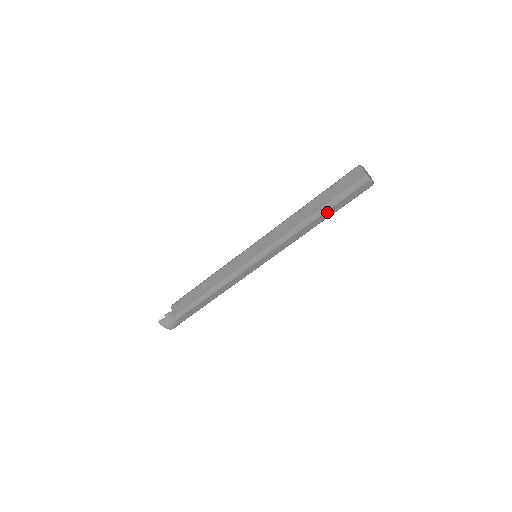
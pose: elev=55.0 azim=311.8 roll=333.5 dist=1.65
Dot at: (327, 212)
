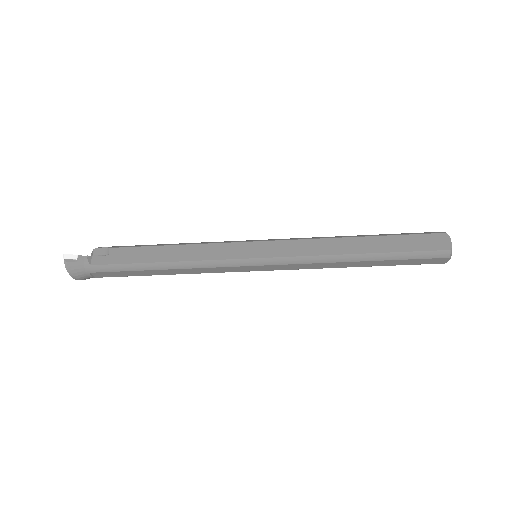
Dot at: (381, 261)
